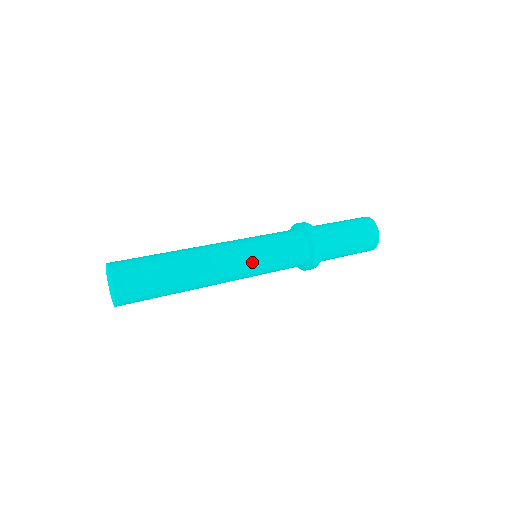
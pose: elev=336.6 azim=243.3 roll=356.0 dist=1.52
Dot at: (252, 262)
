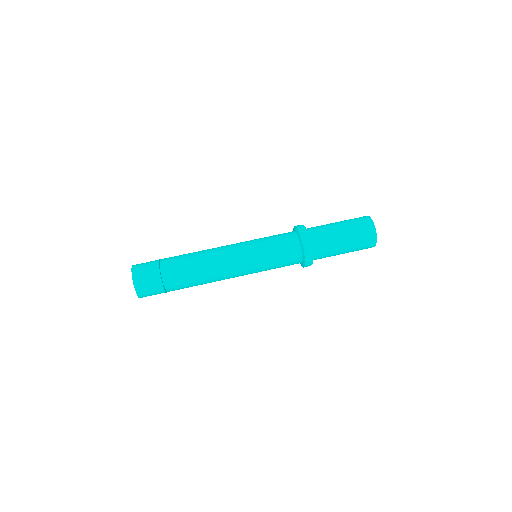
Dot at: (248, 272)
